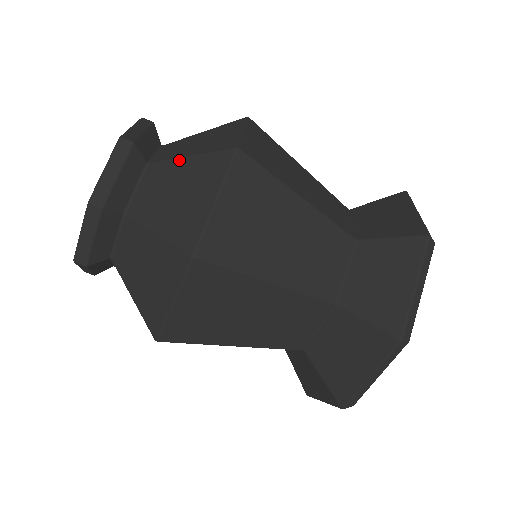
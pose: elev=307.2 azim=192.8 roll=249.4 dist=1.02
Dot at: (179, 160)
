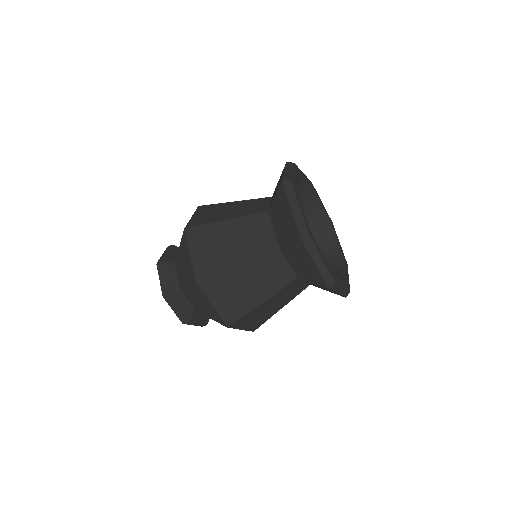
Dot at: occluded
